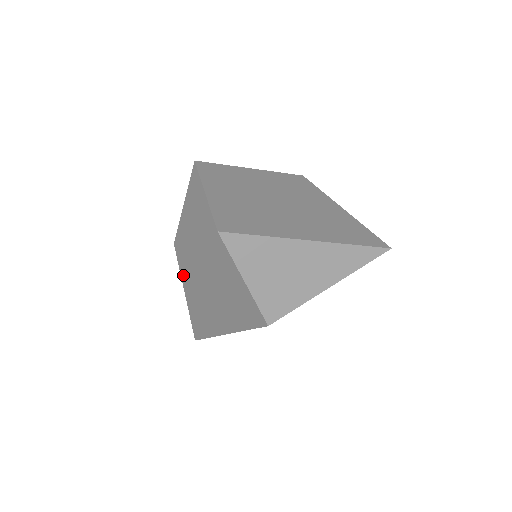
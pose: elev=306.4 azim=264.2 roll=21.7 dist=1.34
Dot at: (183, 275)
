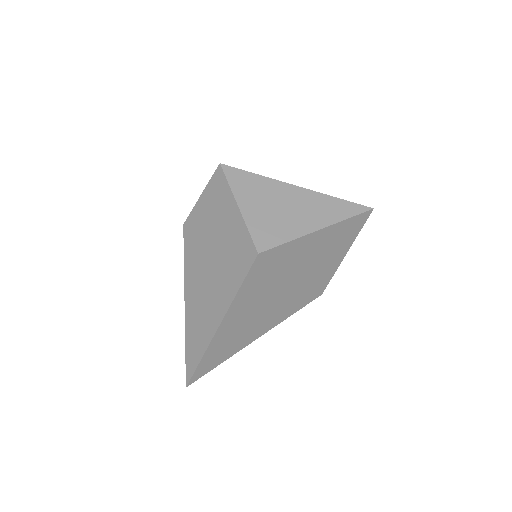
Dot at: (186, 266)
